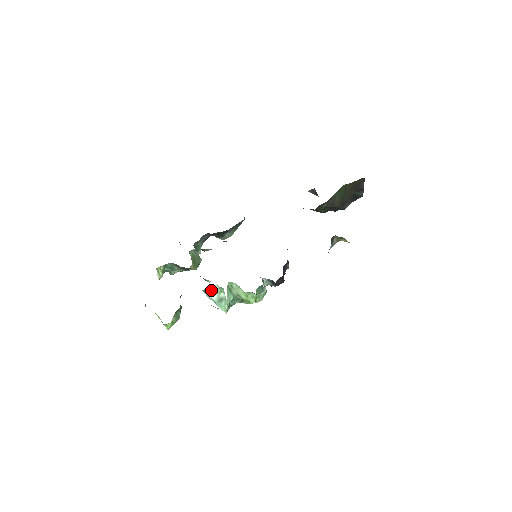
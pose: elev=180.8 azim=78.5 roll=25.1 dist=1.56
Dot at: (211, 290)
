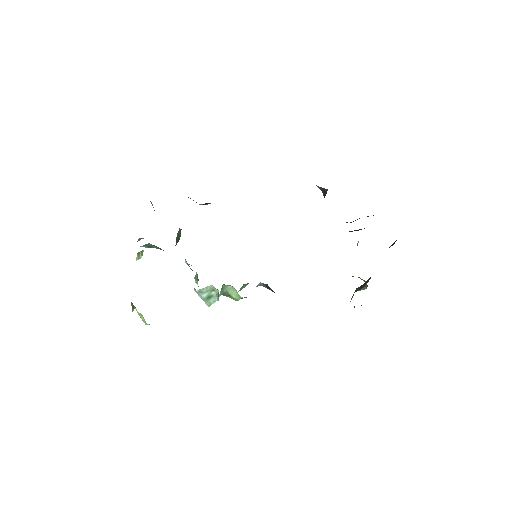
Dot at: (204, 289)
